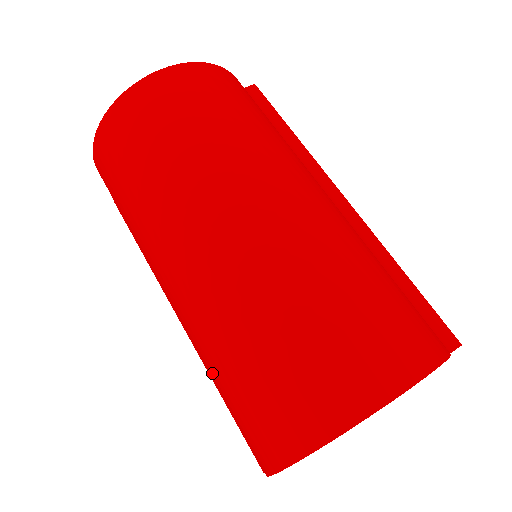
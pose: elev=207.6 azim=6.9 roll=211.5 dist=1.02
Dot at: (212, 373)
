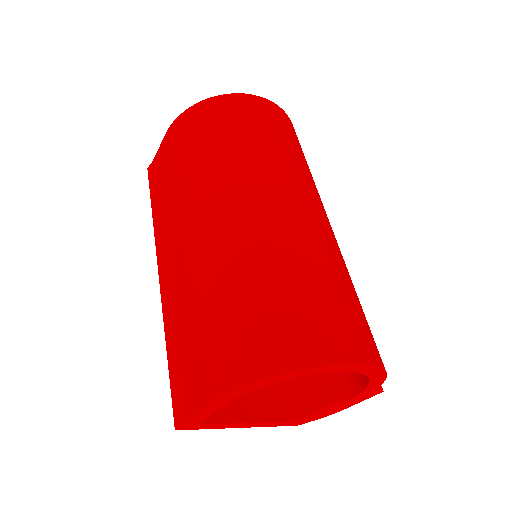
Dot at: (203, 301)
